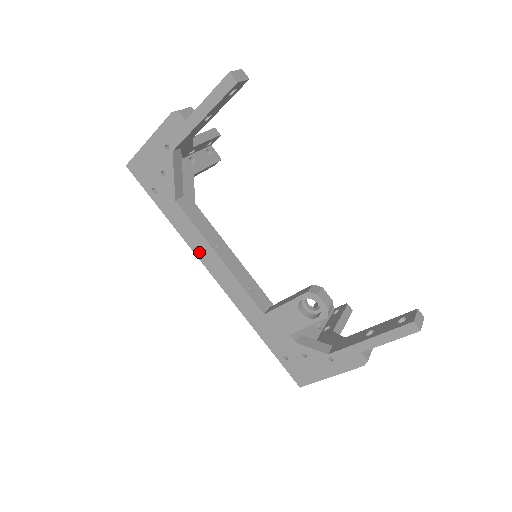
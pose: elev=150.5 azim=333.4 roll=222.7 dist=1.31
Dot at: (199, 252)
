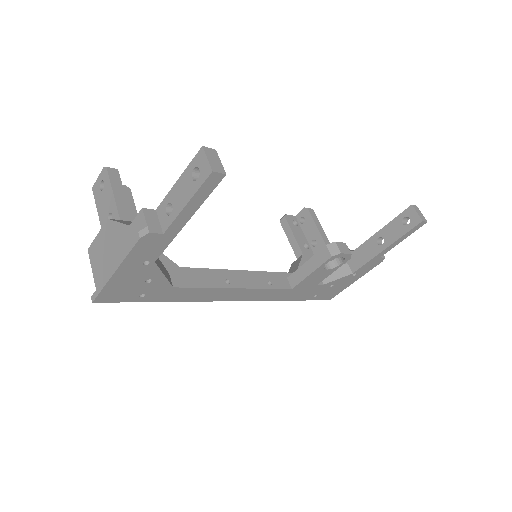
Dot at: (214, 298)
